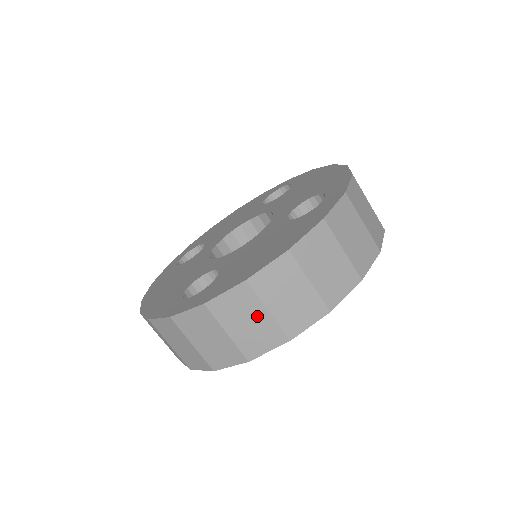
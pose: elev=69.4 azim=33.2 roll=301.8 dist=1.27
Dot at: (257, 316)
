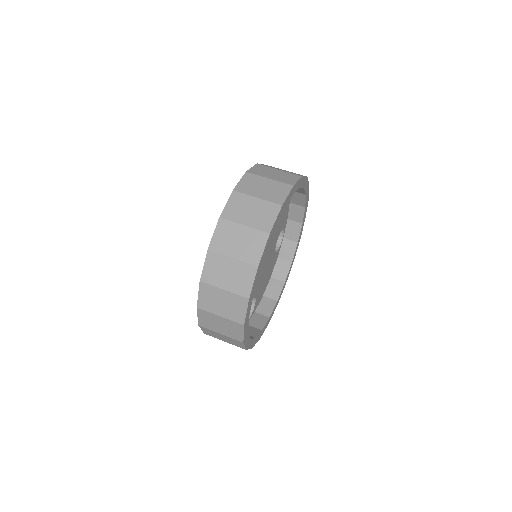
Dot at: (240, 233)
